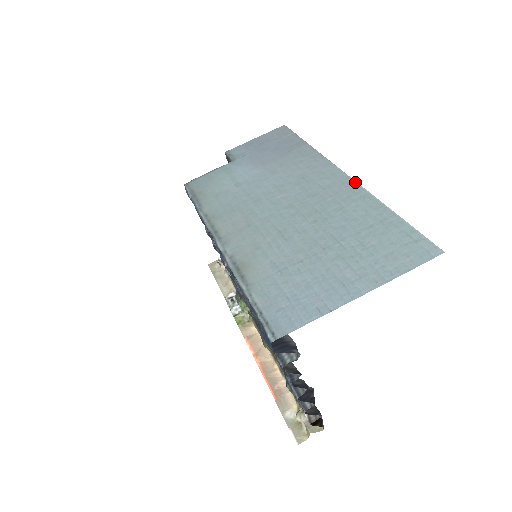
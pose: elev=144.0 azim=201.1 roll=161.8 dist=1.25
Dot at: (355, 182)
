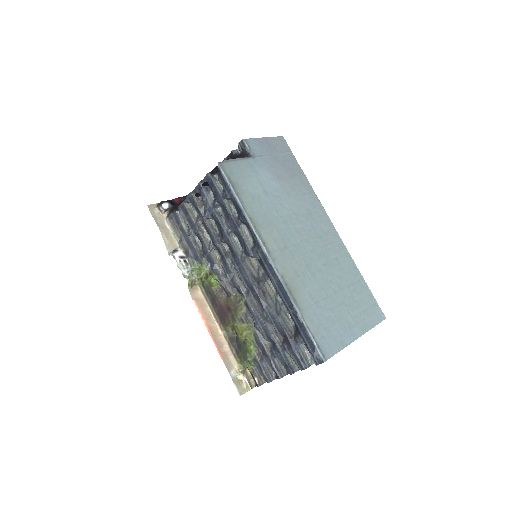
Dot at: (340, 238)
